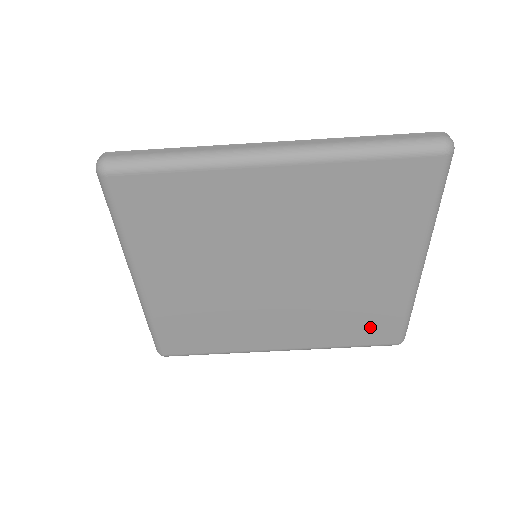
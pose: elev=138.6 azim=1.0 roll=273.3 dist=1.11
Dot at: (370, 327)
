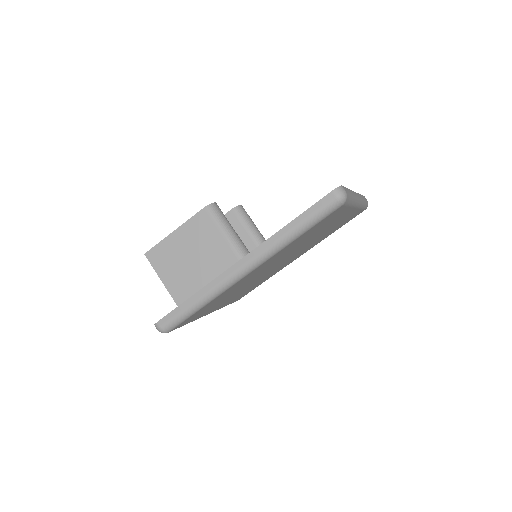
Dot at: occluded
